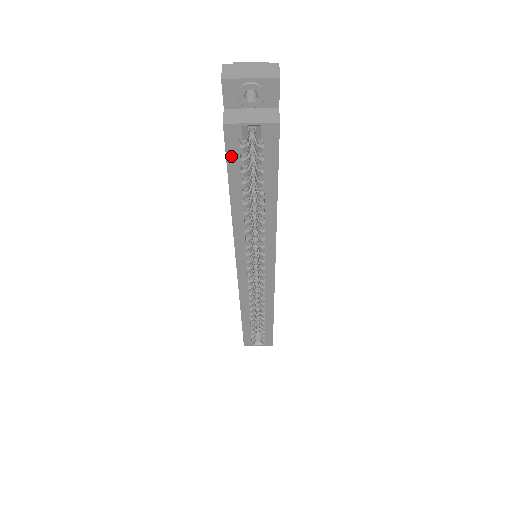
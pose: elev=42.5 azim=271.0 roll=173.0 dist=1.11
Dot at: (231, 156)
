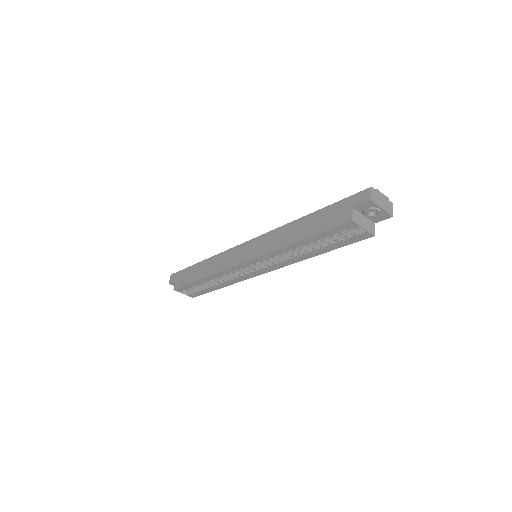
Dot at: (333, 230)
